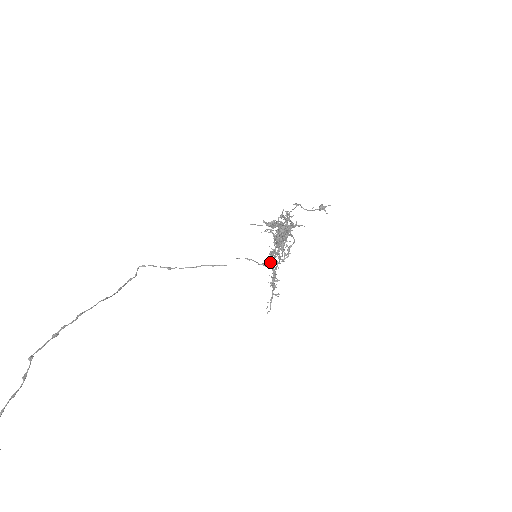
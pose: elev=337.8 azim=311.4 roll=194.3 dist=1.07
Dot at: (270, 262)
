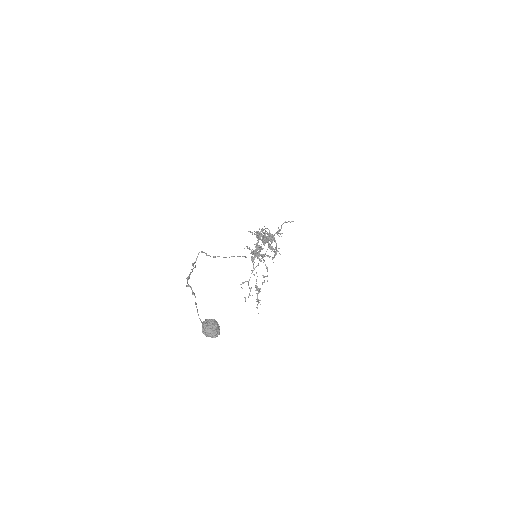
Dot at: (264, 261)
